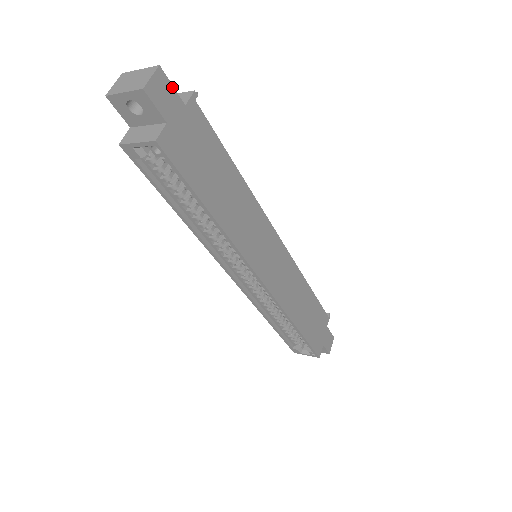
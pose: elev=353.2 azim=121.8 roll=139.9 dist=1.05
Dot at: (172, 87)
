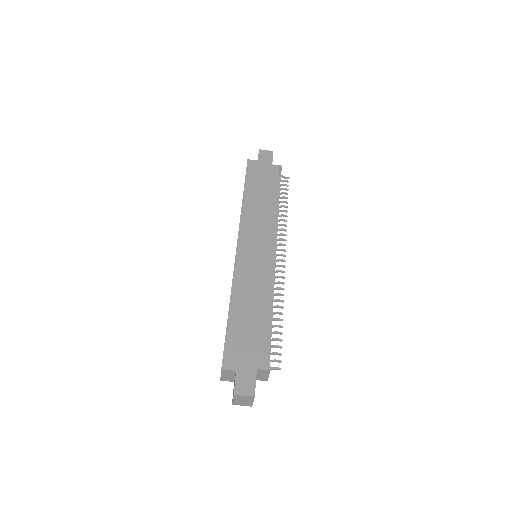
Dot at: (272, 158)
